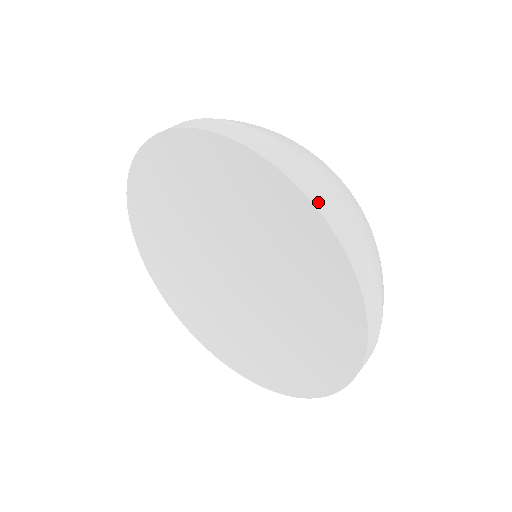
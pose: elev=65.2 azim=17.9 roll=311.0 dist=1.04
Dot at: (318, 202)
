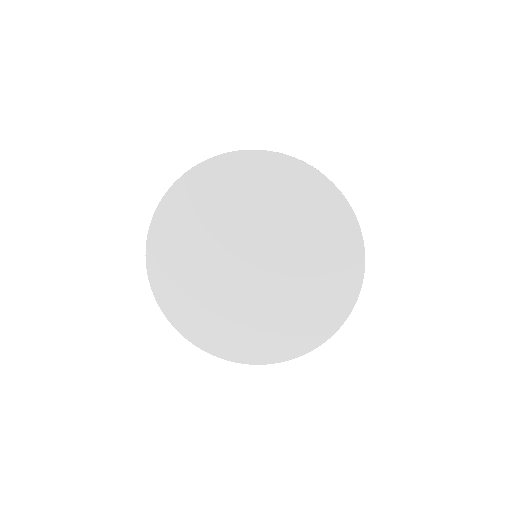
Dot at: (229, 152)
